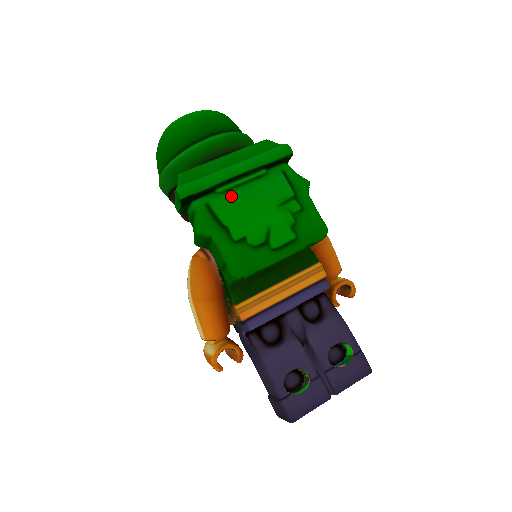
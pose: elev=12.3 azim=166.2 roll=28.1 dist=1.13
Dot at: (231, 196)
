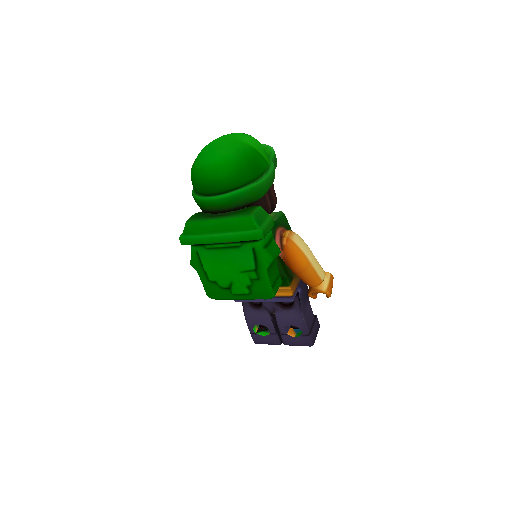
Dot at: (212, 254)
